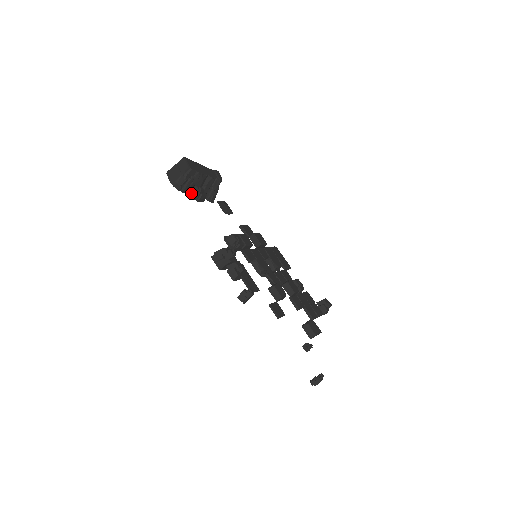
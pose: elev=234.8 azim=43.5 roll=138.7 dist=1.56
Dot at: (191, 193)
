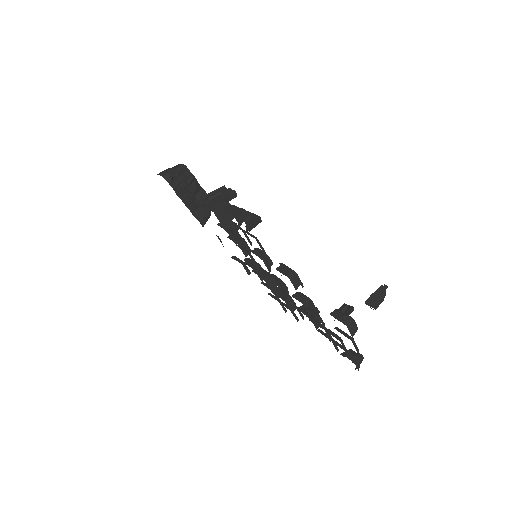
Dot at: (181, 195)
